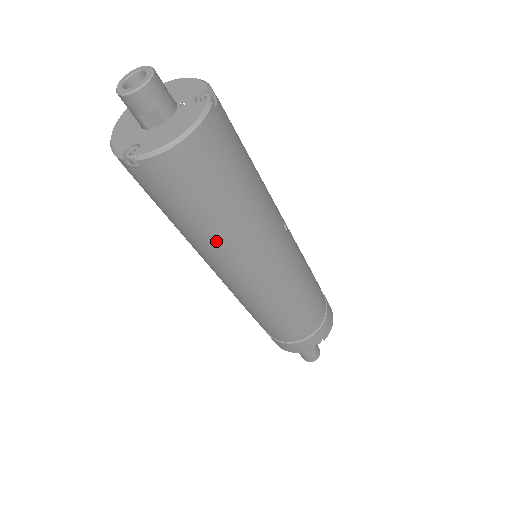
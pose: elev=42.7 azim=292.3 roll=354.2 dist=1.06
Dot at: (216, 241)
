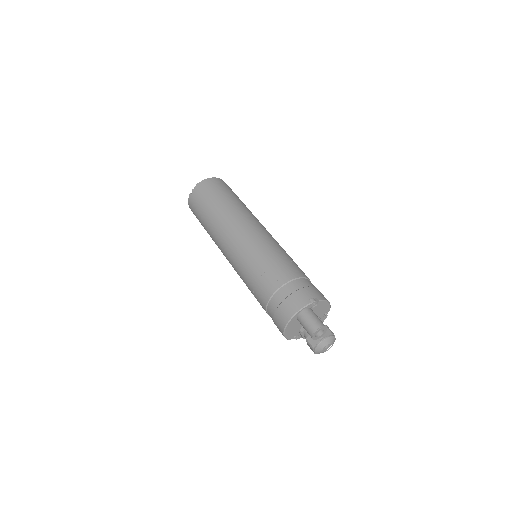
Dot at: (223, 212)
